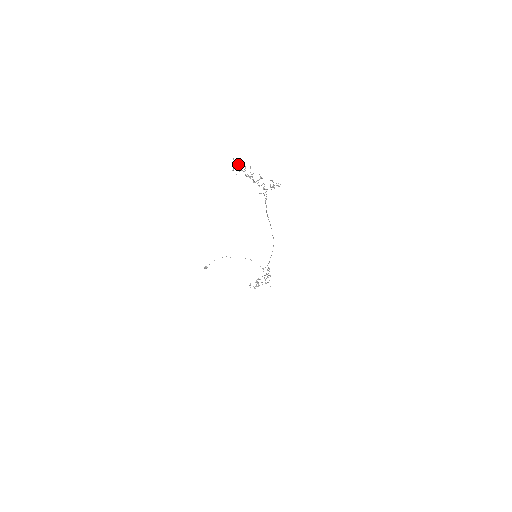
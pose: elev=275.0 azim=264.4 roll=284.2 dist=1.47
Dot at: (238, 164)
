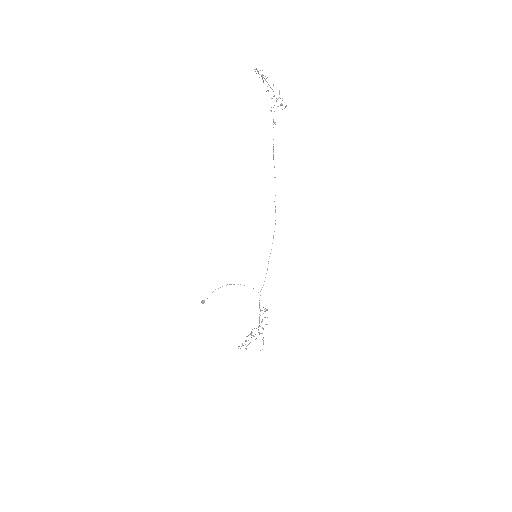
Dot at: (259, 74)
